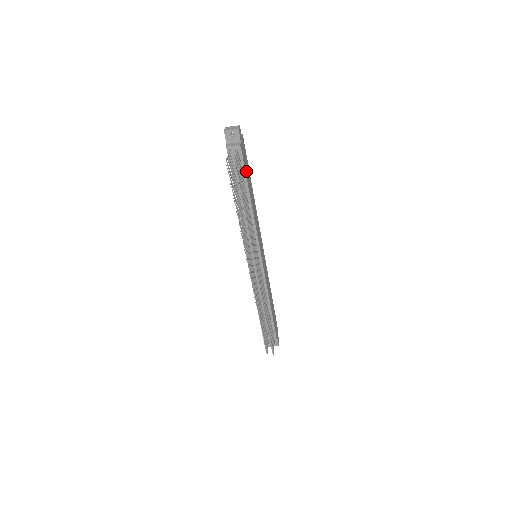
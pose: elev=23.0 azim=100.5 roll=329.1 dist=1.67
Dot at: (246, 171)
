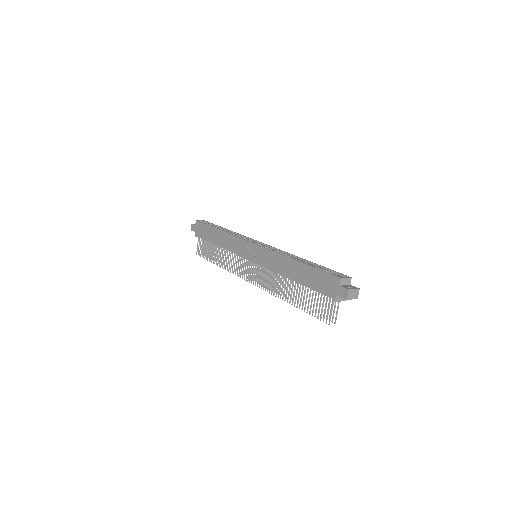
Dot at: occluded
